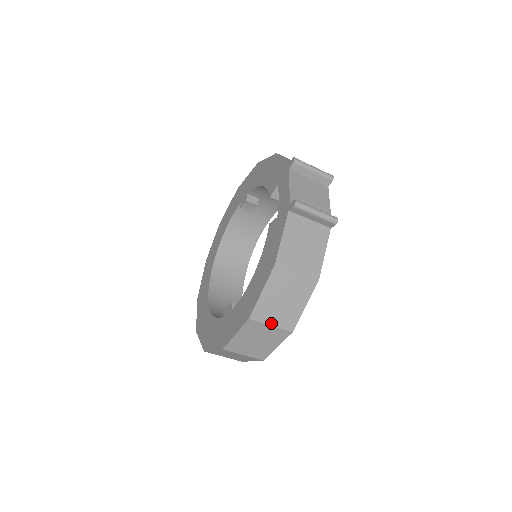
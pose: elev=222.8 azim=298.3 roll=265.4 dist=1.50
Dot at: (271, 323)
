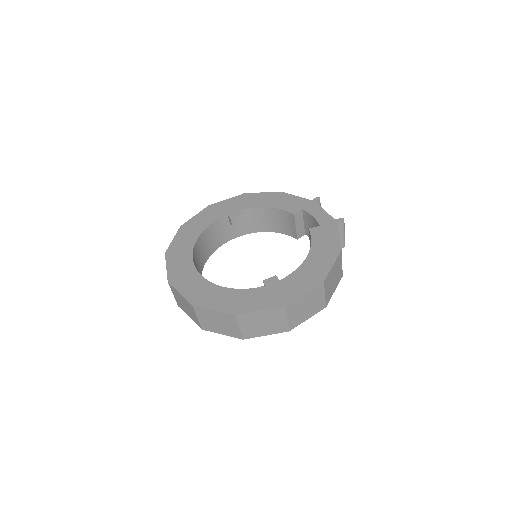
Dot at: (326, 293)
